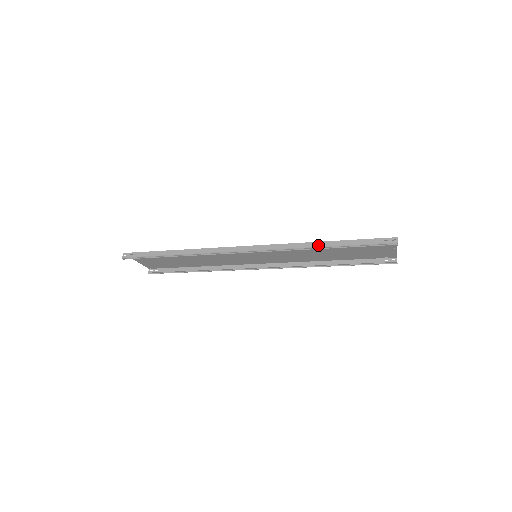
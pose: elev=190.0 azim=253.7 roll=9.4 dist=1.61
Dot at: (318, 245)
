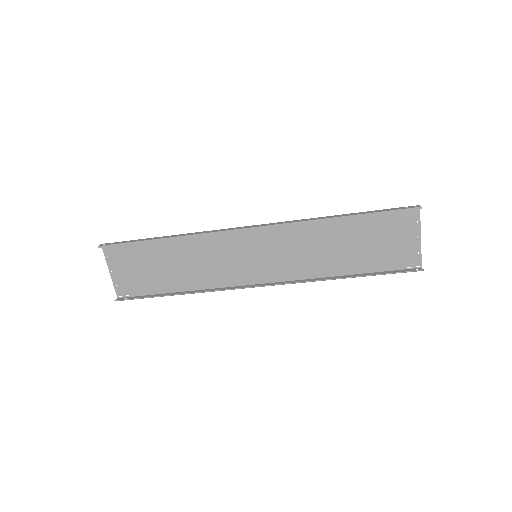
Dot at: (331, 217)
